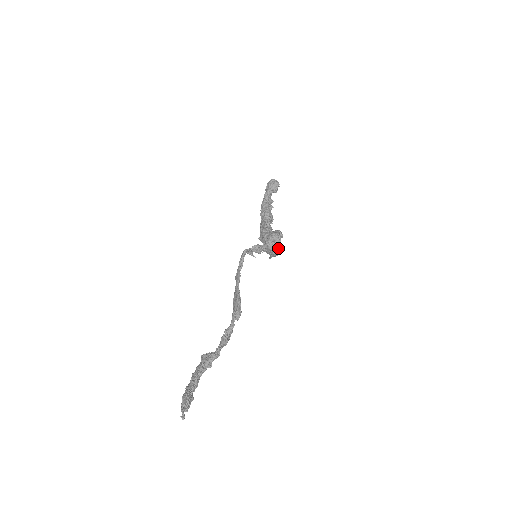
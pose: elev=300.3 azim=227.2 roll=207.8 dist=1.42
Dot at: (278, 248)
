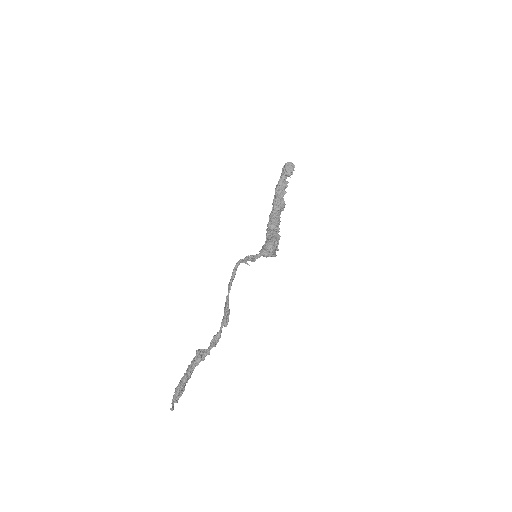
Dot at: (274, 254)
